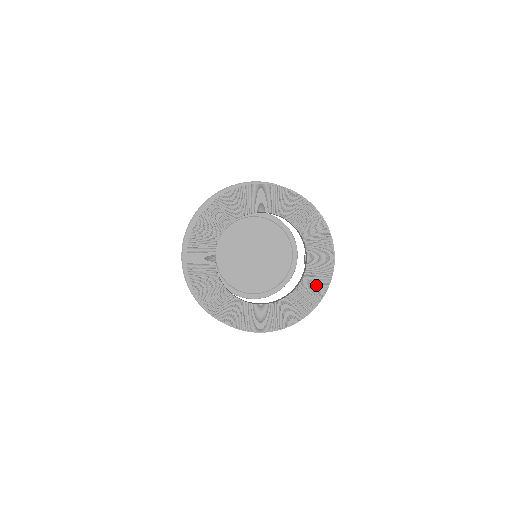
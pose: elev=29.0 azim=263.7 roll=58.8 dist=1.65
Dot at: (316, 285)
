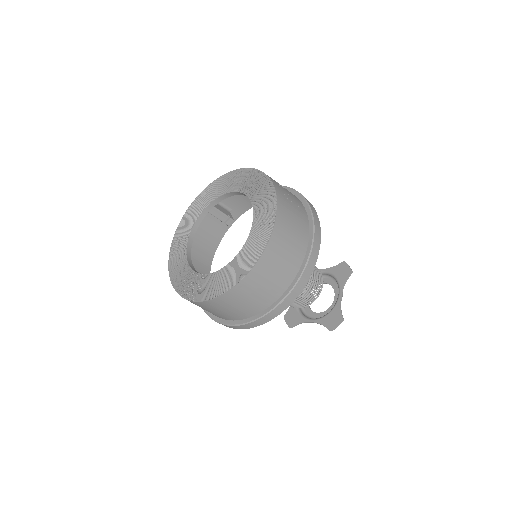
Dot at: (266, 204)
